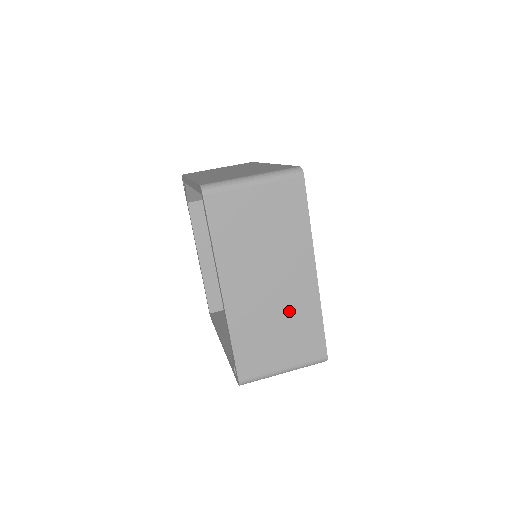
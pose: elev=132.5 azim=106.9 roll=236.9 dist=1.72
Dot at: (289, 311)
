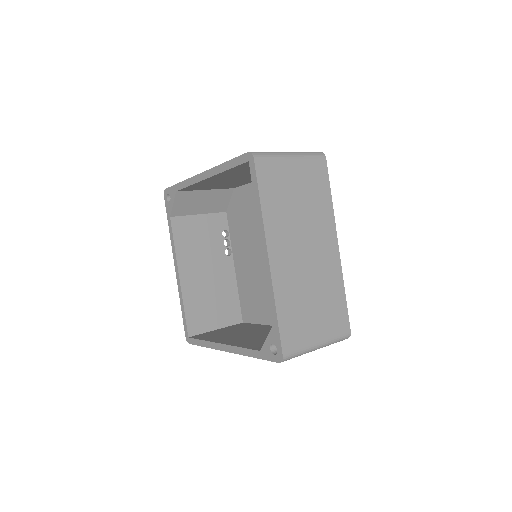
Dot at: (320, 282)
